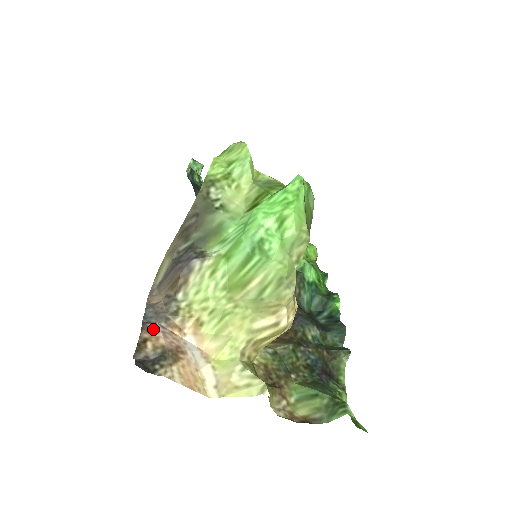
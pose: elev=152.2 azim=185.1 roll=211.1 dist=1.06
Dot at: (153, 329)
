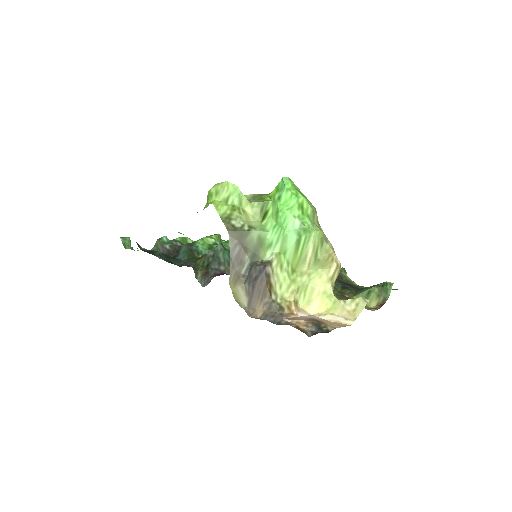
Dot at: (288, 322)
